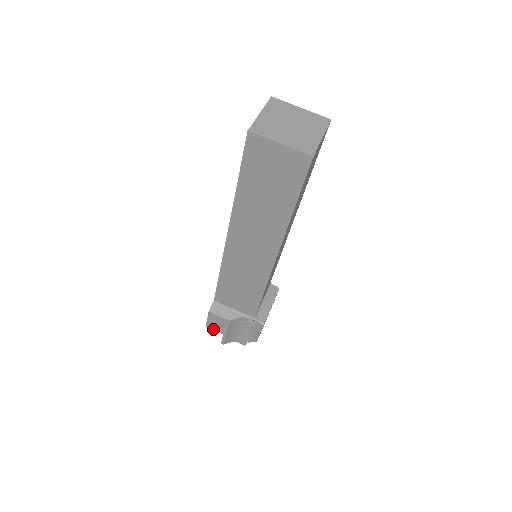
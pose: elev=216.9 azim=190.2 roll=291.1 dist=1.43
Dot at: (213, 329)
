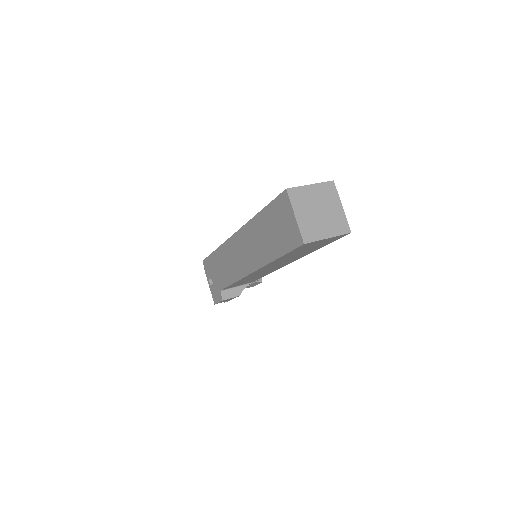
Dot at: (221, 302)
